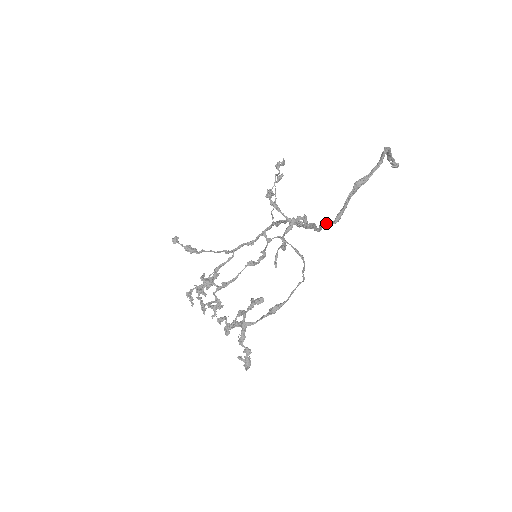
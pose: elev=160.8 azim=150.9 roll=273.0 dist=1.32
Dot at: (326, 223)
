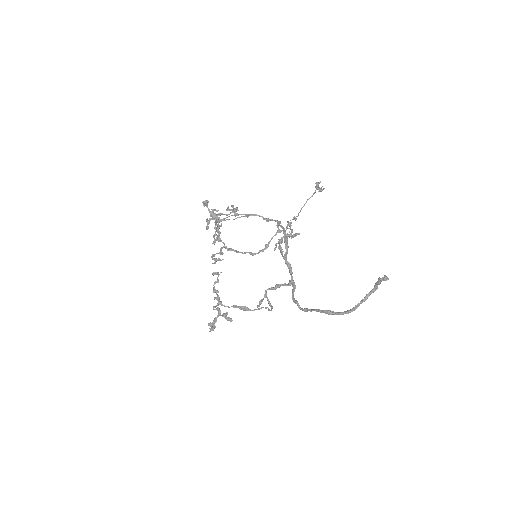
Dot at: (297, 304)
